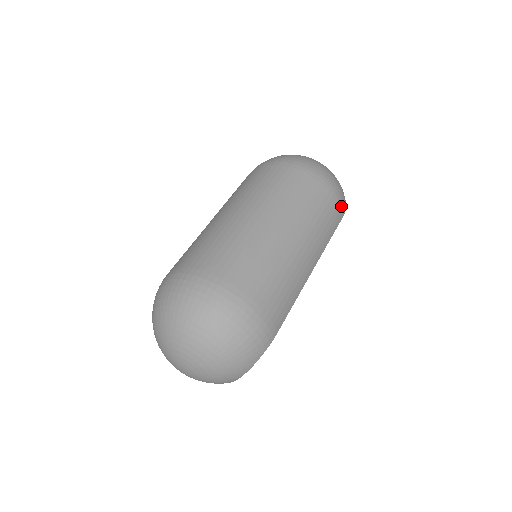
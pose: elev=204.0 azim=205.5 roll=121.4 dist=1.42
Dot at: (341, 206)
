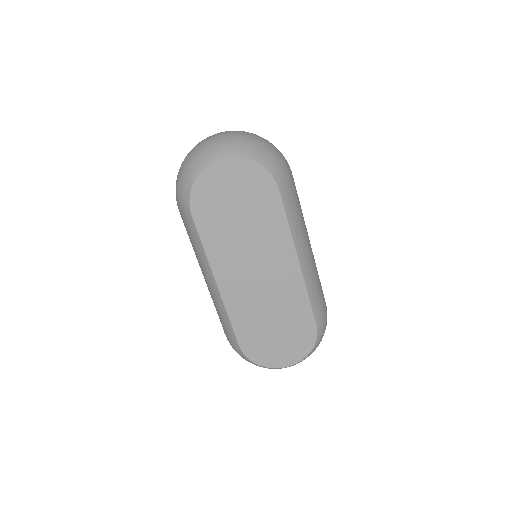
Dot at: (322, 322)
